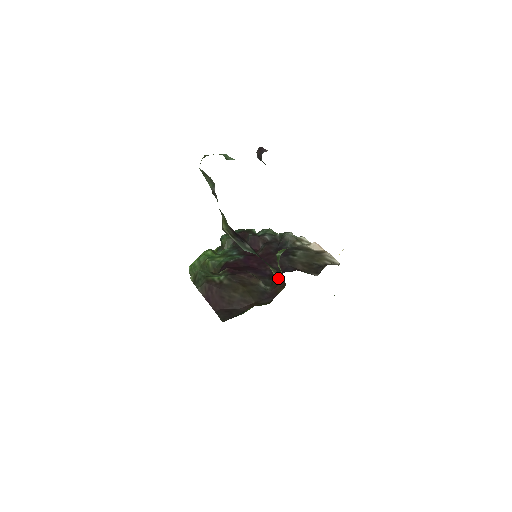
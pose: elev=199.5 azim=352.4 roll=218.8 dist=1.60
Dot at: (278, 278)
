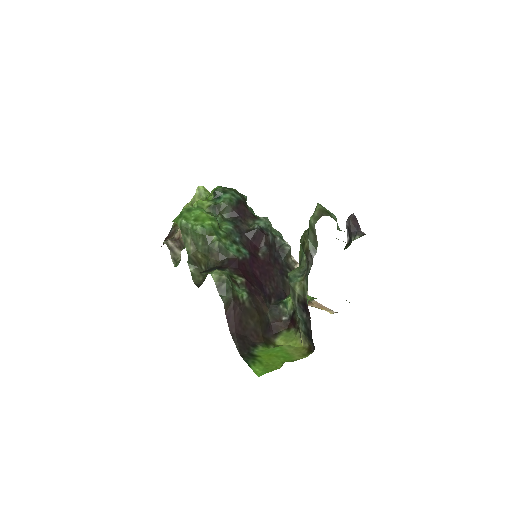
Dot at: (280, 311)
